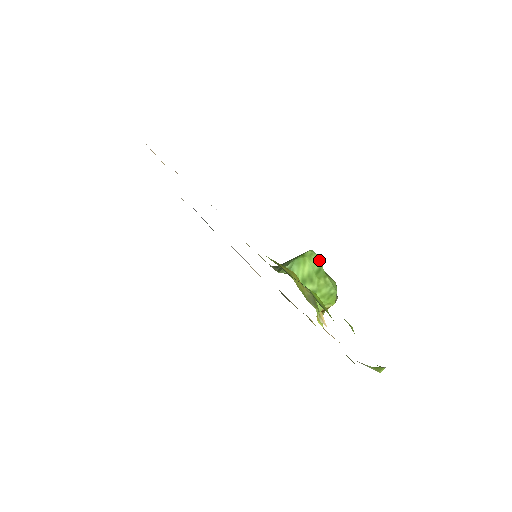
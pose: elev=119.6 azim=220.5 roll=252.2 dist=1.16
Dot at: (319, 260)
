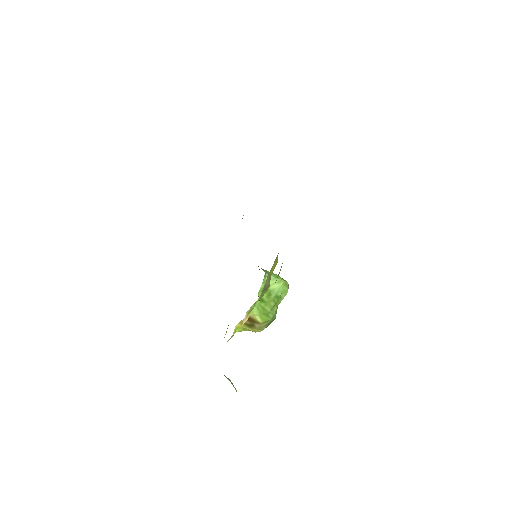
Dot at: (285, 295)
